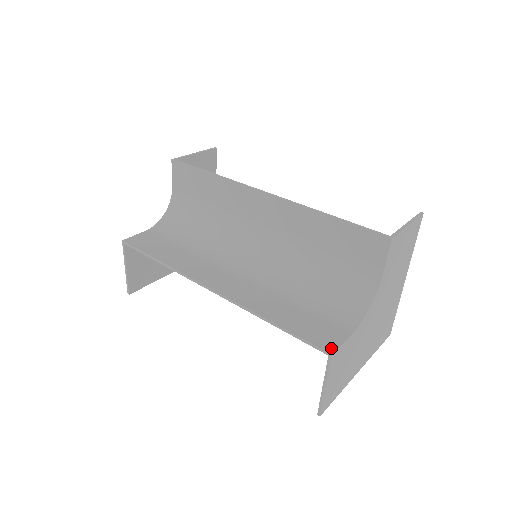
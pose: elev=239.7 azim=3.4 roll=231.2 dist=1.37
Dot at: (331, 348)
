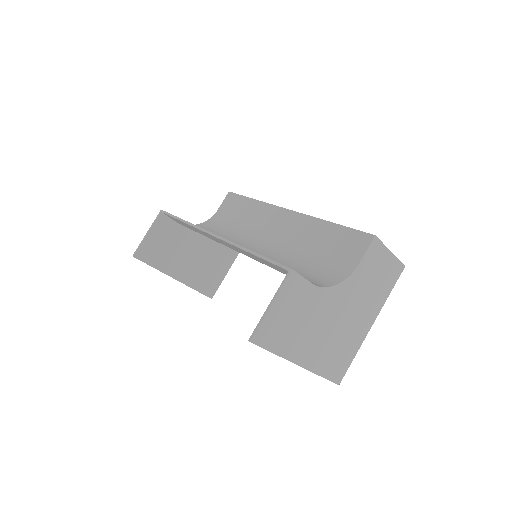
Dot at: (293, 270)
